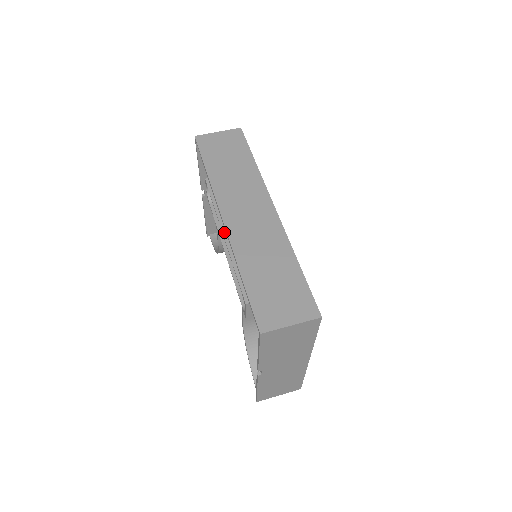
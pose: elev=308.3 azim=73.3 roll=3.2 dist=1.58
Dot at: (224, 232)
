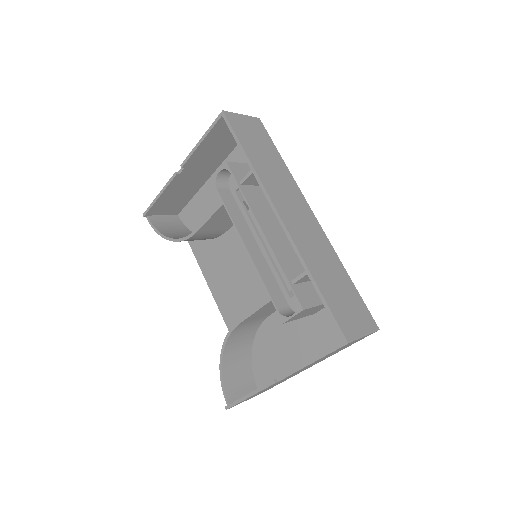
Dot at: (262, 228)
